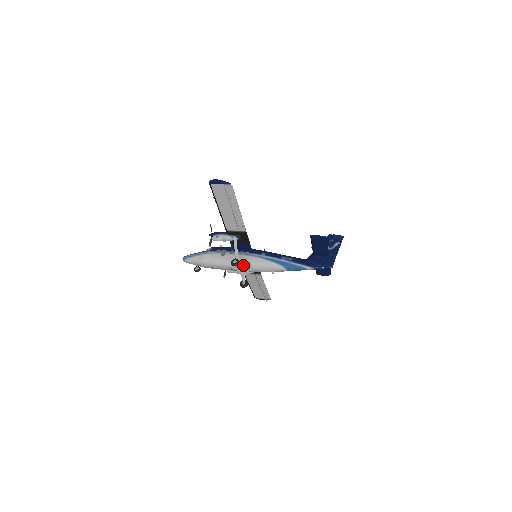
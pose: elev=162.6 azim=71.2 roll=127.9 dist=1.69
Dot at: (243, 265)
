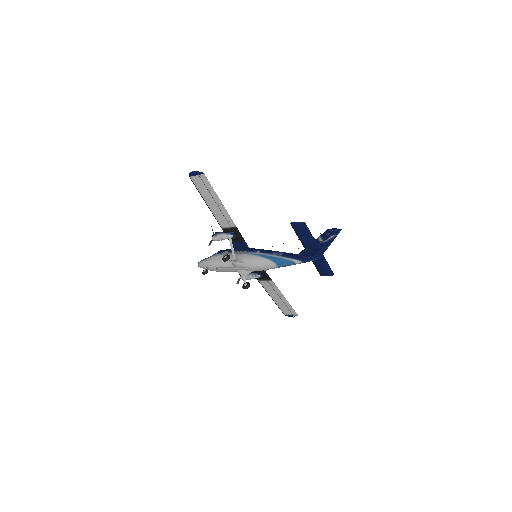
Dot at: (238, 263)
